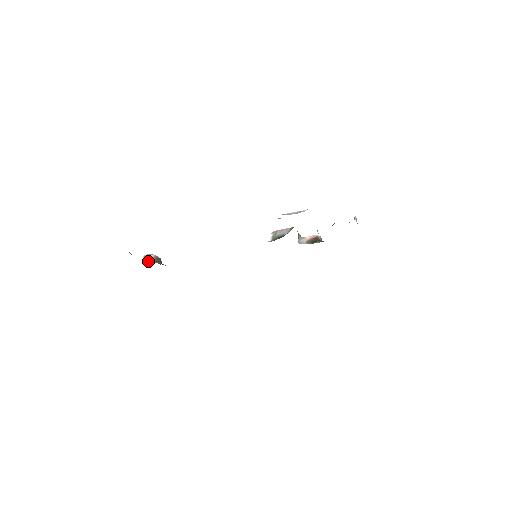
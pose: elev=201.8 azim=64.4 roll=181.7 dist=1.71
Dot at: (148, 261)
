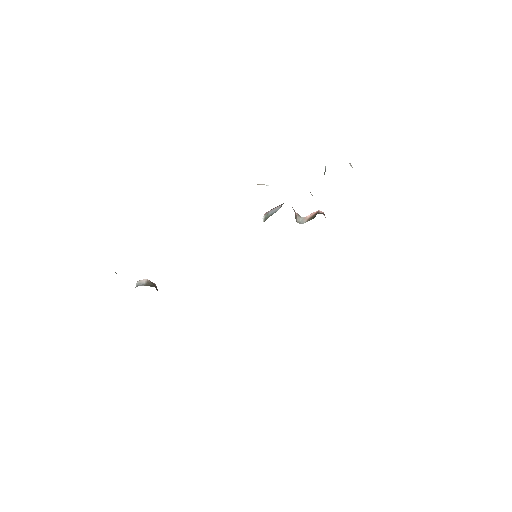
Dot at: occluded
